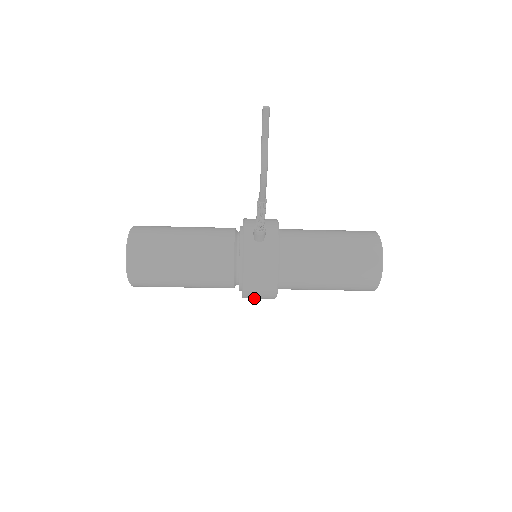
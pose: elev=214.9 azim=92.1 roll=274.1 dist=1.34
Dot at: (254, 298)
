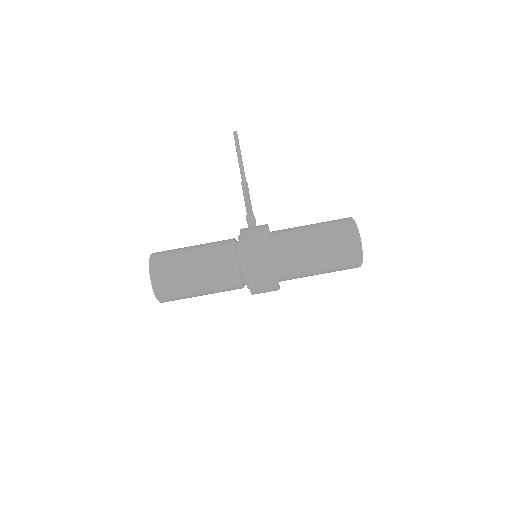
Dot at: (257, 271)
